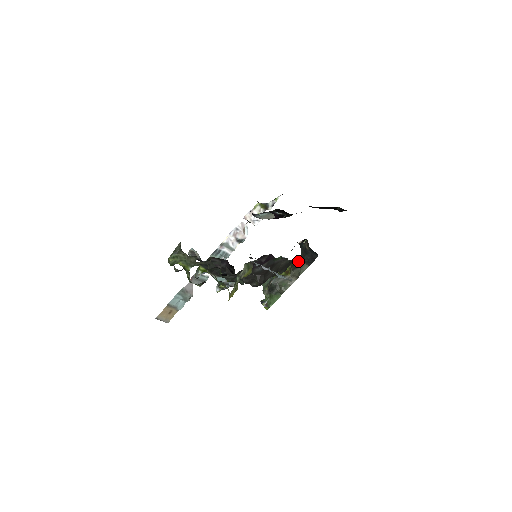
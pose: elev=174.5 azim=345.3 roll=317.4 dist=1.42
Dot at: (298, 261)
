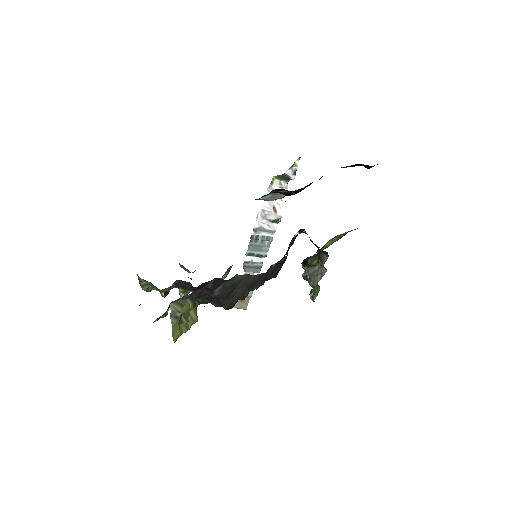
Dot at: (318, 249)
